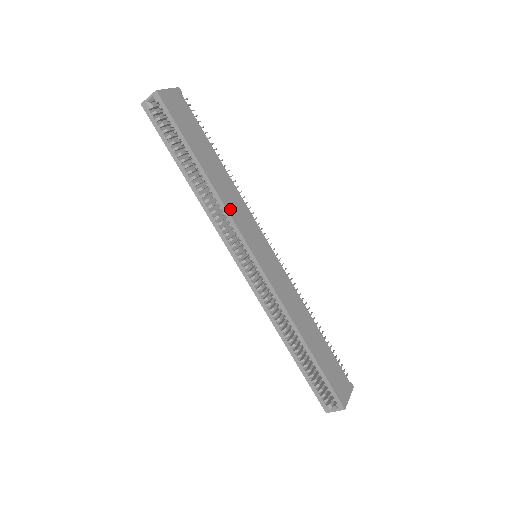
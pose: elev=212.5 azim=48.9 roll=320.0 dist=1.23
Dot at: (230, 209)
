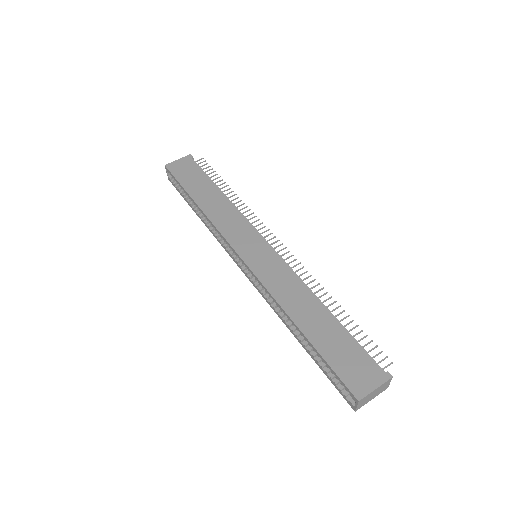
Dot at: (219, 224)
